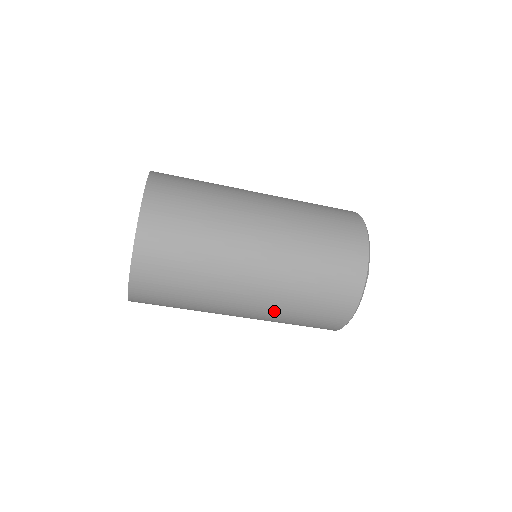
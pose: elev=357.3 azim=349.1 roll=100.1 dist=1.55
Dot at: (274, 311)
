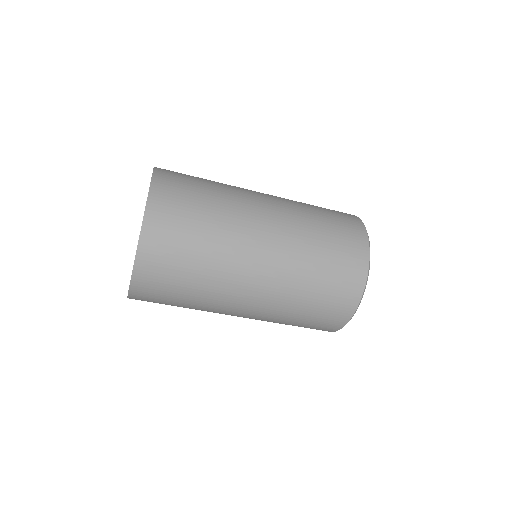
Dot at: occluded
